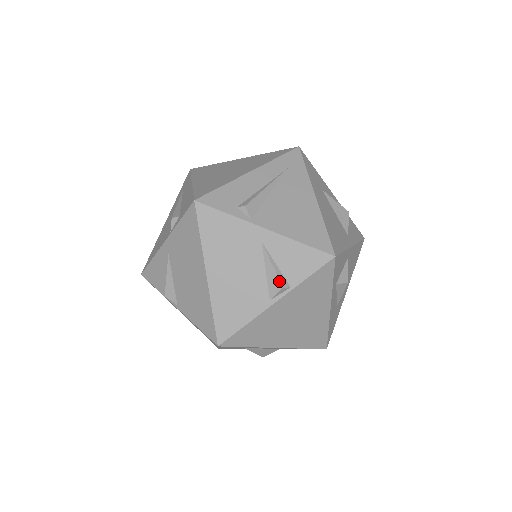
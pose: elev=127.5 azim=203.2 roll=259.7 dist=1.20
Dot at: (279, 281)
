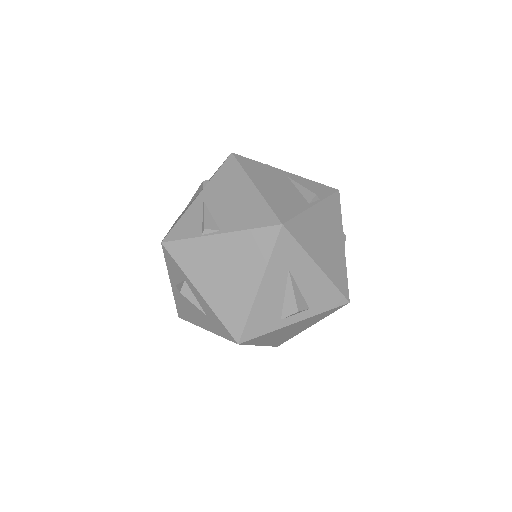
Dot at: (311, 192)
